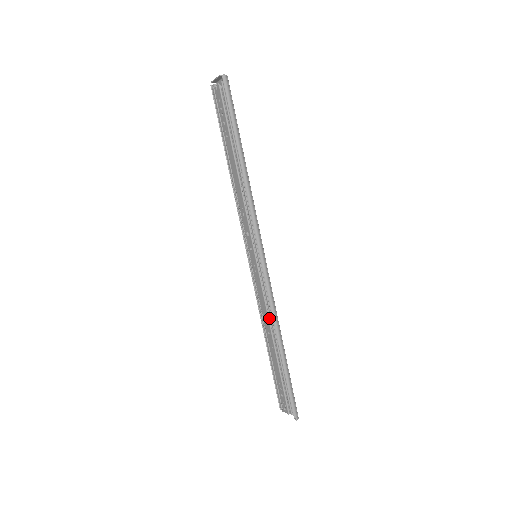
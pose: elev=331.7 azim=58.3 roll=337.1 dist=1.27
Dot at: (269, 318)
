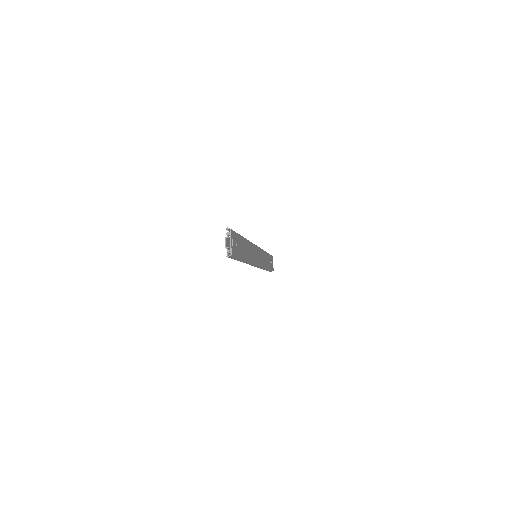
Dot at: occluded
